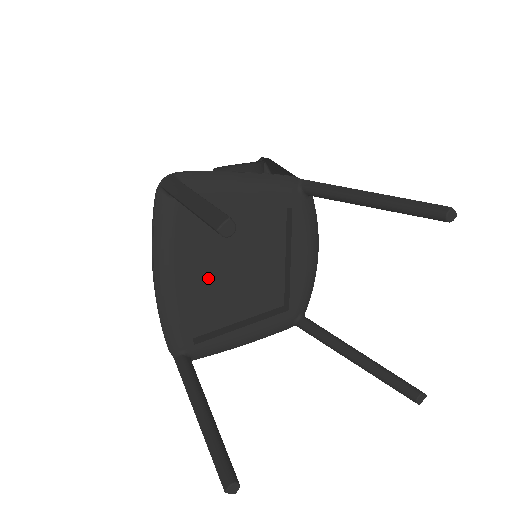
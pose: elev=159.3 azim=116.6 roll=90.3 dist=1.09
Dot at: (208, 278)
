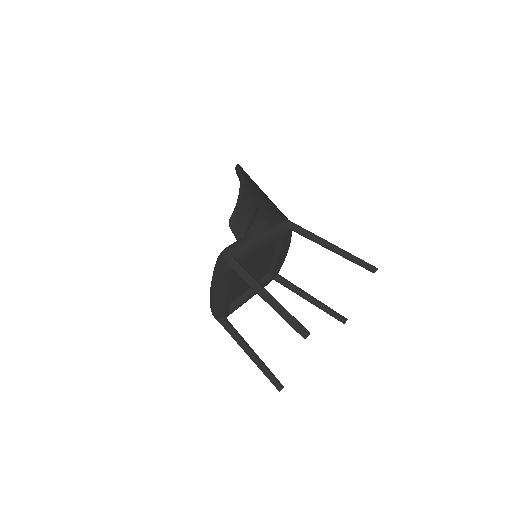
Dot at: (237, 282)
